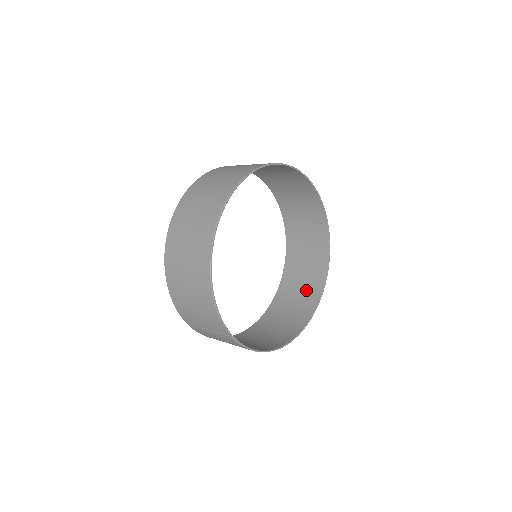
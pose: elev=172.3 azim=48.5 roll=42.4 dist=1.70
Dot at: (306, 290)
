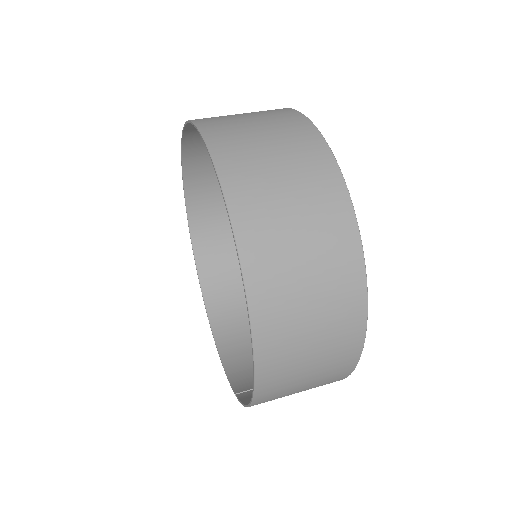
Dot at: occluded
